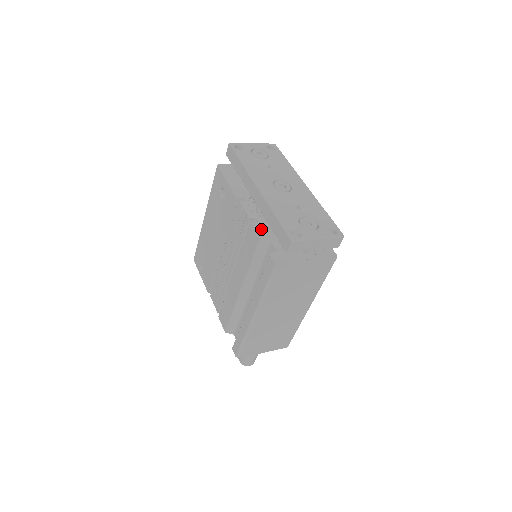
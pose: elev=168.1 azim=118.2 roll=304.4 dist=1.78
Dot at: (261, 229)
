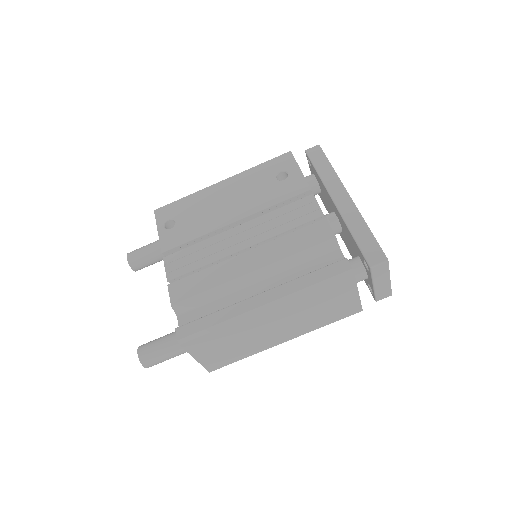
Dot at: occluded
